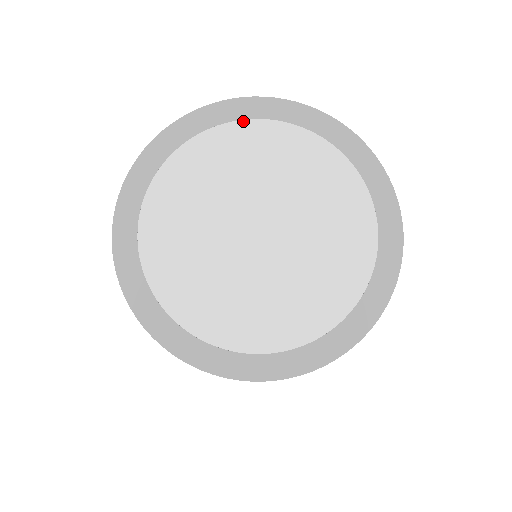
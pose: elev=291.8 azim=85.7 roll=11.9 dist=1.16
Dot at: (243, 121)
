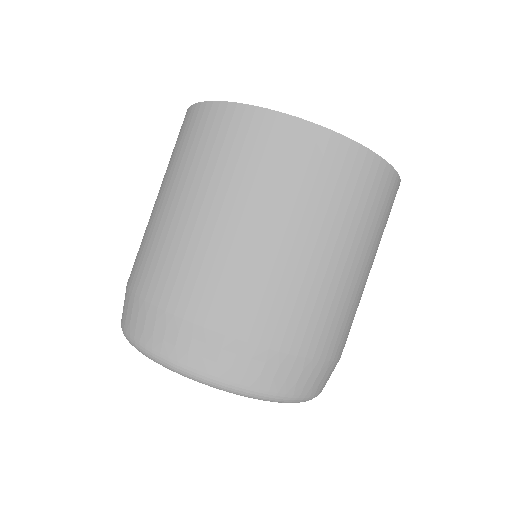
Dot at: occluded
